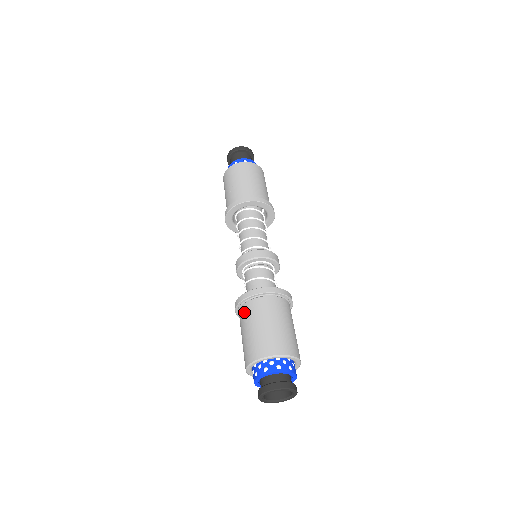
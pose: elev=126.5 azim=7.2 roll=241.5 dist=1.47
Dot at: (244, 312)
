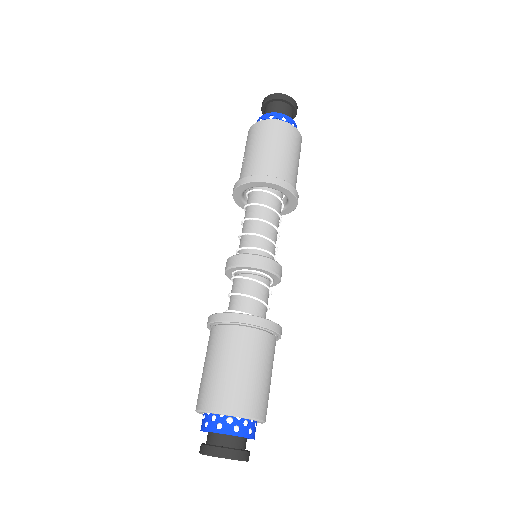
Dot at: occluded
